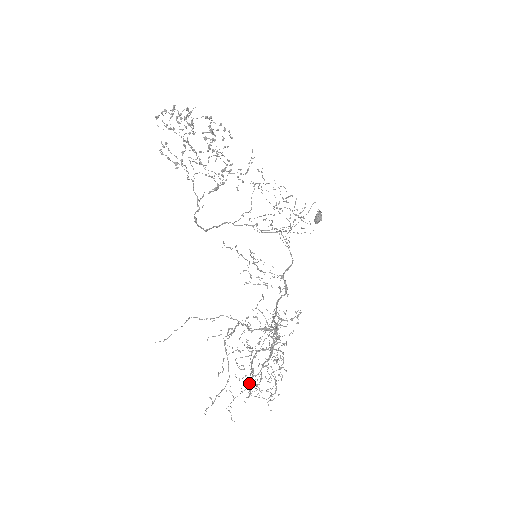
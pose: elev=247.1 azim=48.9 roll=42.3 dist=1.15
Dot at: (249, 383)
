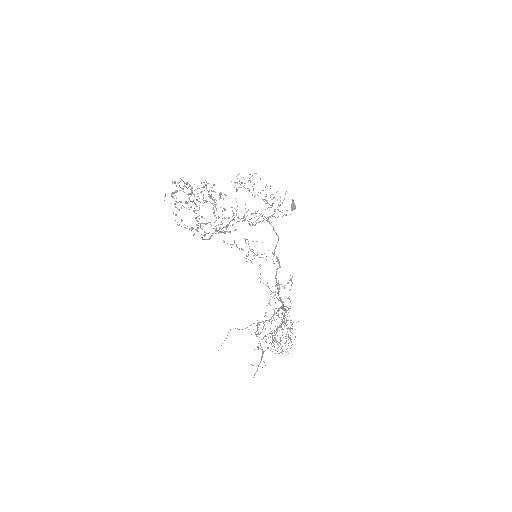
Dot at: (272, 342)
